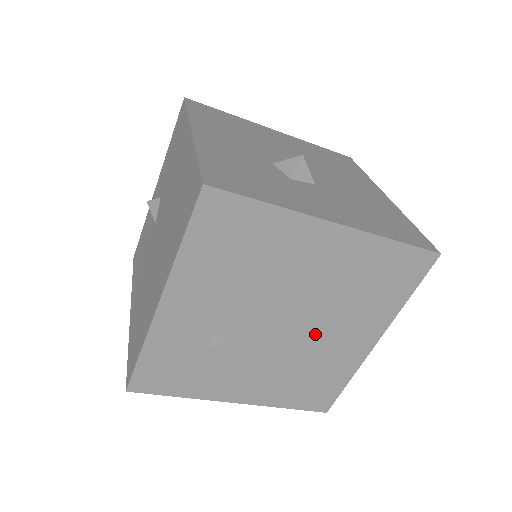
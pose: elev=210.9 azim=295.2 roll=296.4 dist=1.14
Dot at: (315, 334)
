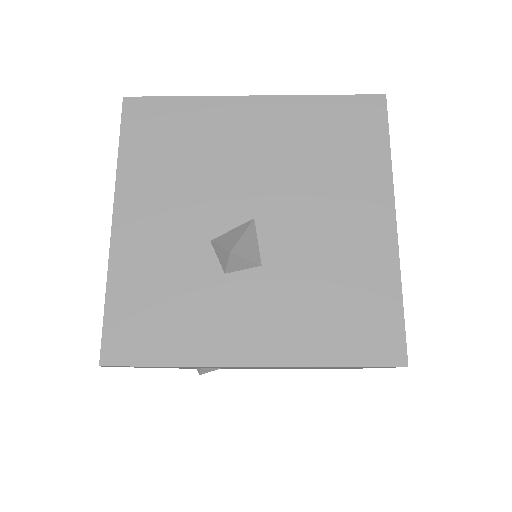
Dot at: occluded
